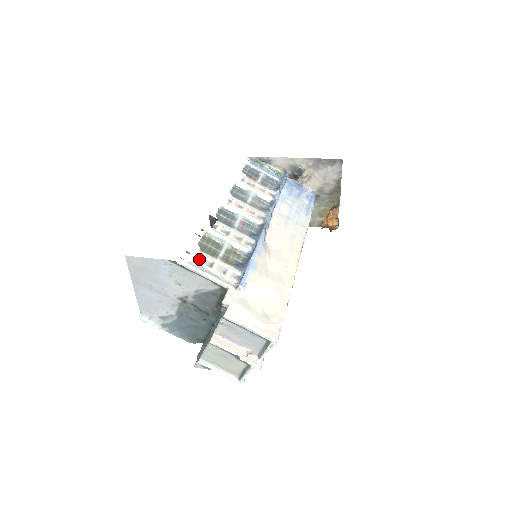
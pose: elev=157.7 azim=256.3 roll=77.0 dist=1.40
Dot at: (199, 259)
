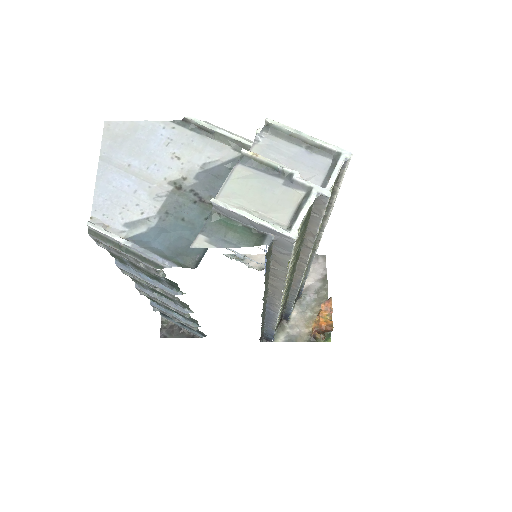
Dot at: occluded
